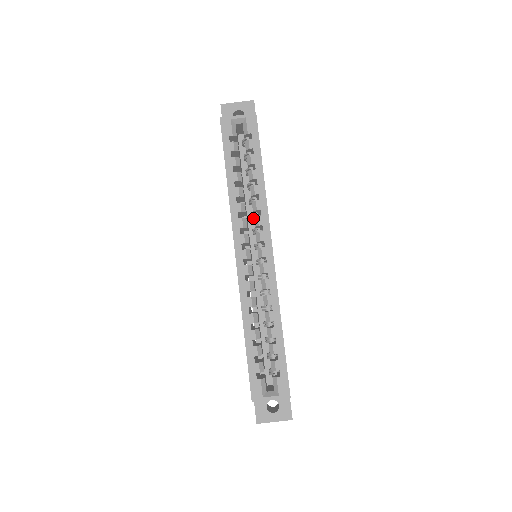
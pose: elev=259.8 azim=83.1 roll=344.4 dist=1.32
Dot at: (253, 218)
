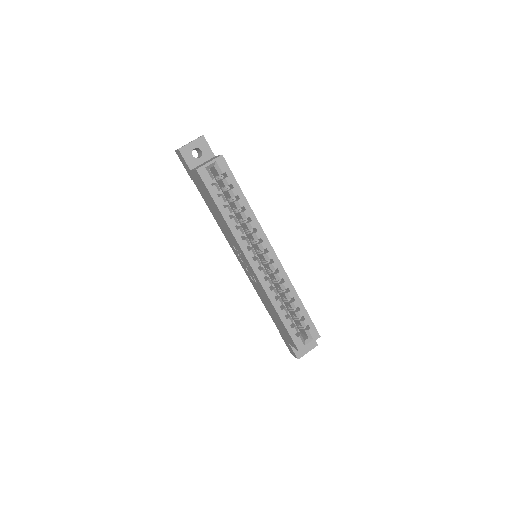
Dot at: (246, 232)
